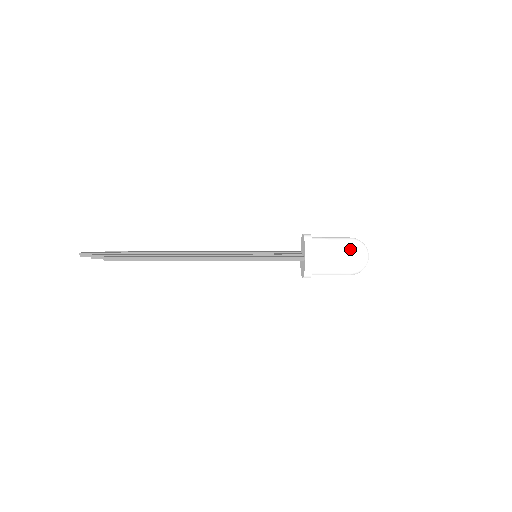
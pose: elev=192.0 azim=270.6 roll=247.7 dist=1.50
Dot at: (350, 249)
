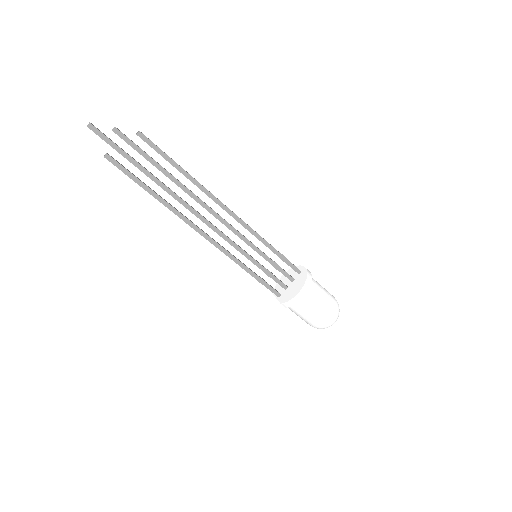
Dot at: occluded
